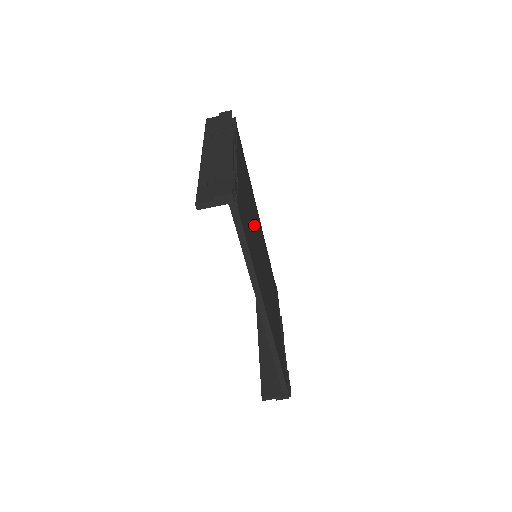
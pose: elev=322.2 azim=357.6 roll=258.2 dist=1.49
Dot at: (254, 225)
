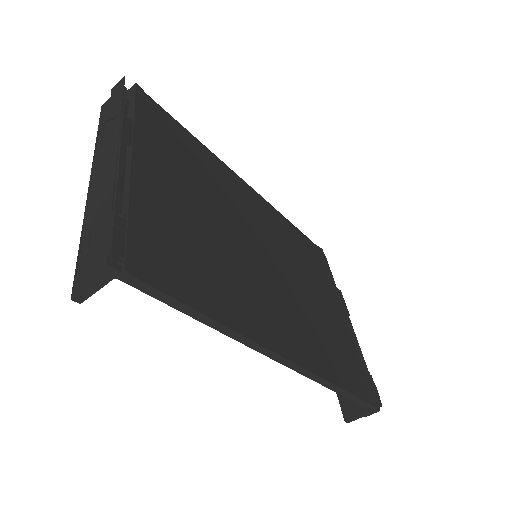
Dot at: (227, 225)
